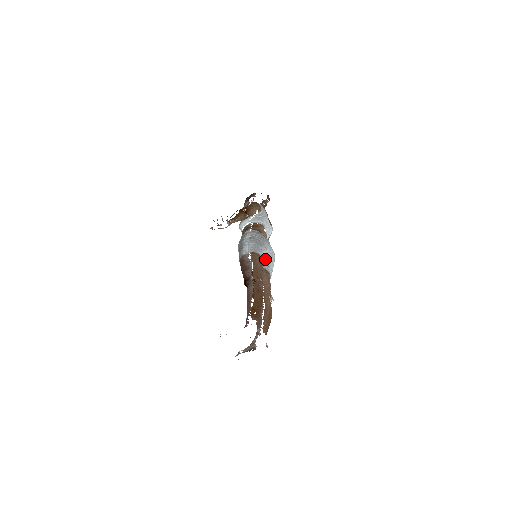
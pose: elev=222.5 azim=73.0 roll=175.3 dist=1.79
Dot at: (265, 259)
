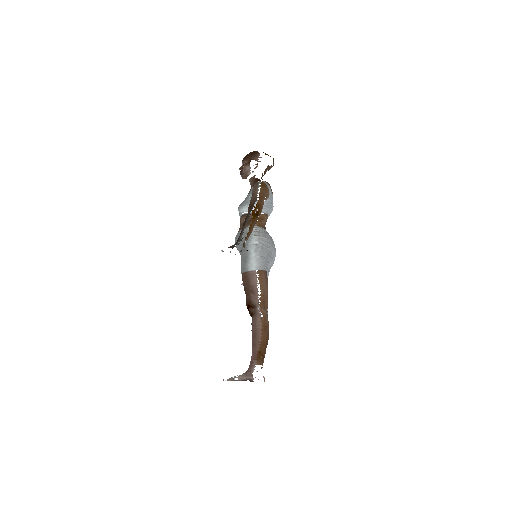
Dot at: occluded
